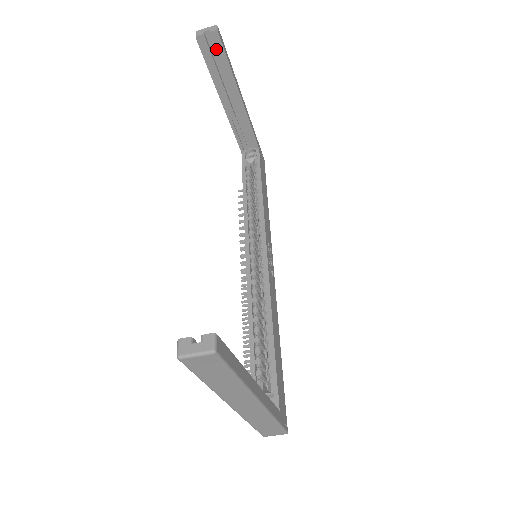
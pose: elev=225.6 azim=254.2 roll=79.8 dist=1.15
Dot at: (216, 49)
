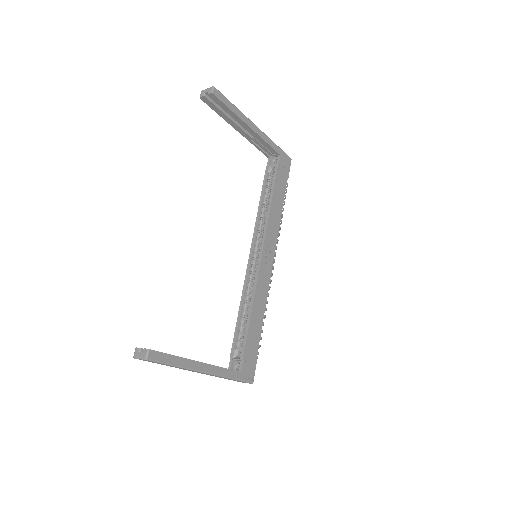
Dot at: (217, 103)
